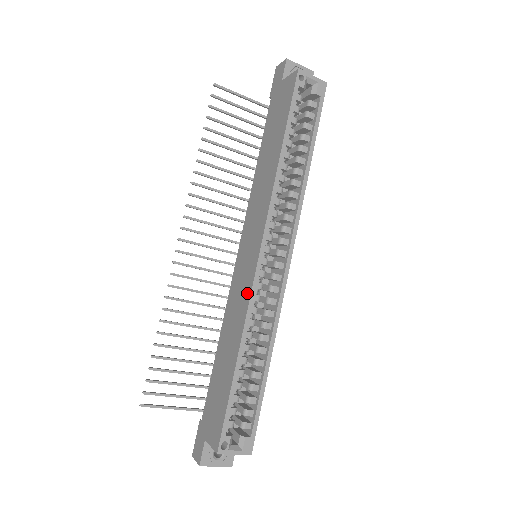
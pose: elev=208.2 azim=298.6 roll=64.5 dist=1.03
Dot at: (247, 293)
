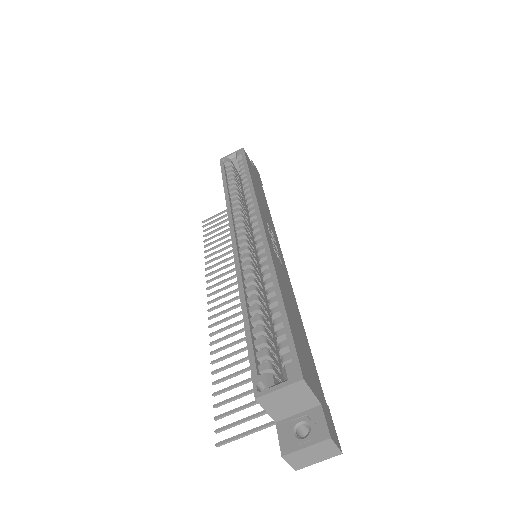
Dot at: occluded
